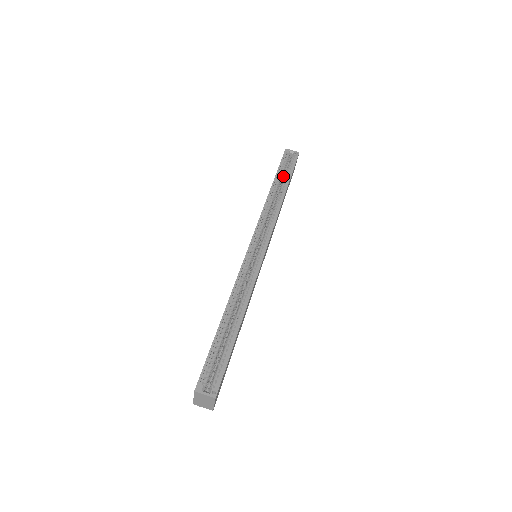
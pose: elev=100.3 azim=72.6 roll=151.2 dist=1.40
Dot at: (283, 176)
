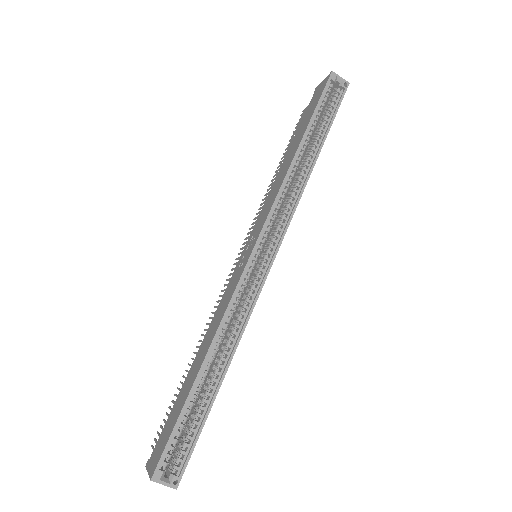
Dot at: occluded
